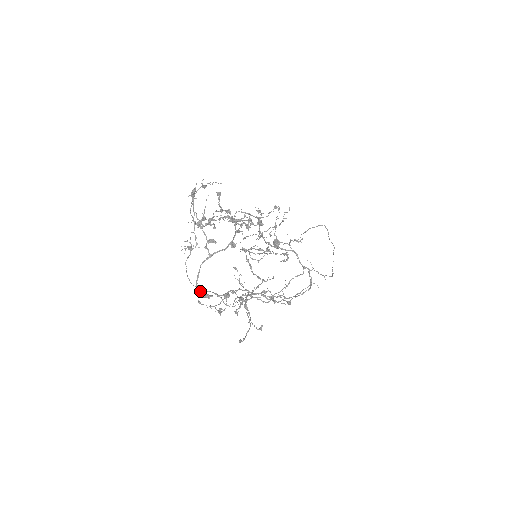
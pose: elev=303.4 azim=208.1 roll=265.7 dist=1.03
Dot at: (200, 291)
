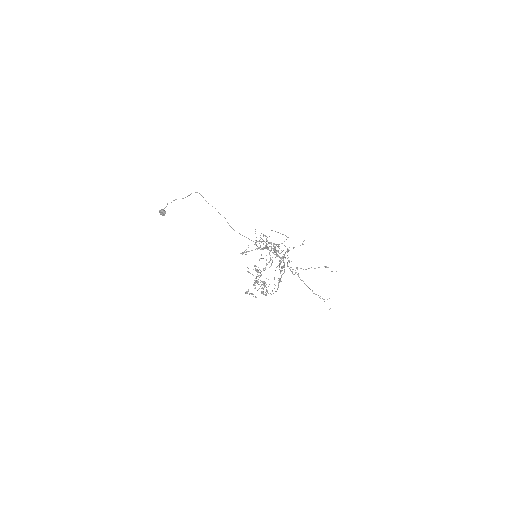
Dot at: (271, 294)
